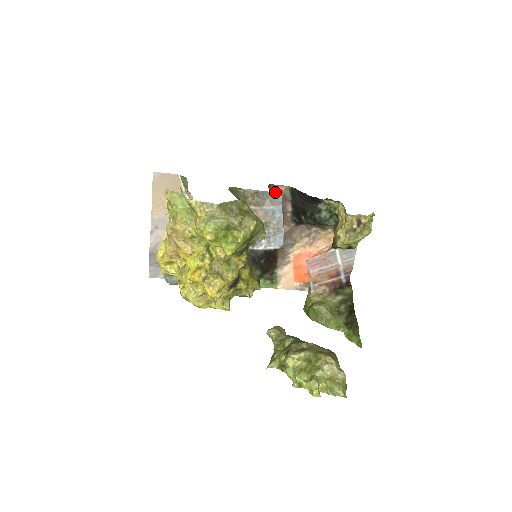
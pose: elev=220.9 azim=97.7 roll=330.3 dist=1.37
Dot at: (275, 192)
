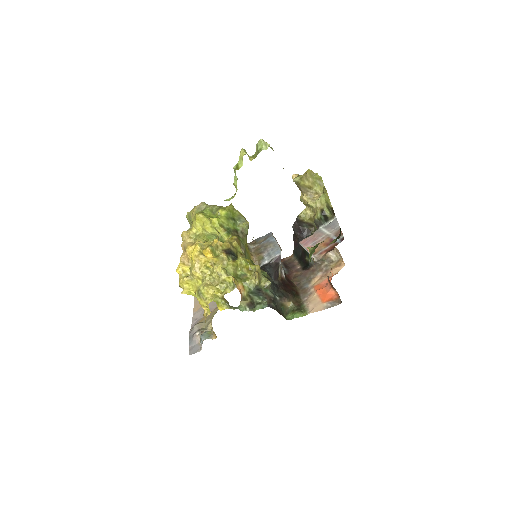
Dot at: (267, 234)
